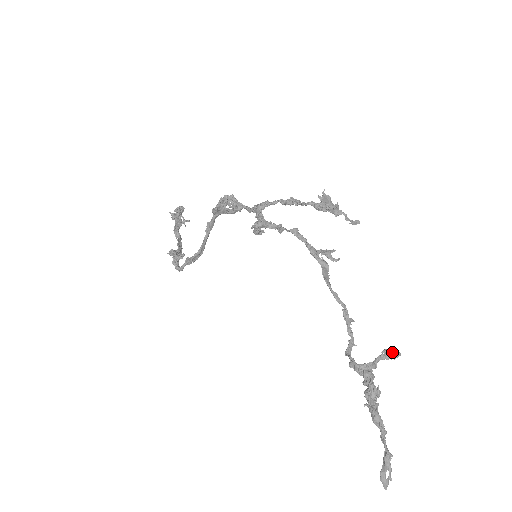
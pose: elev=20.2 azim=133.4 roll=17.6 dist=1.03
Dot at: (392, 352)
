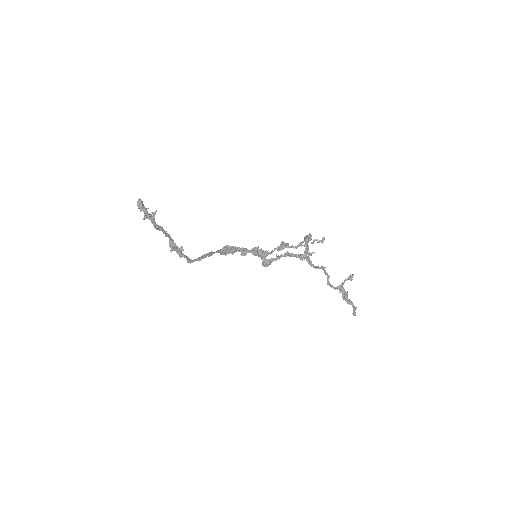
Dot at: (351, 279)
